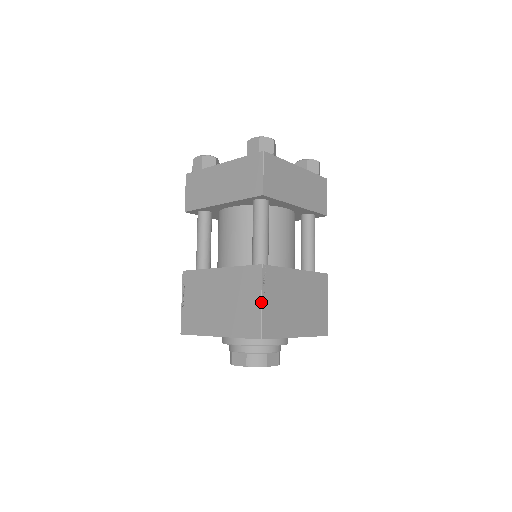
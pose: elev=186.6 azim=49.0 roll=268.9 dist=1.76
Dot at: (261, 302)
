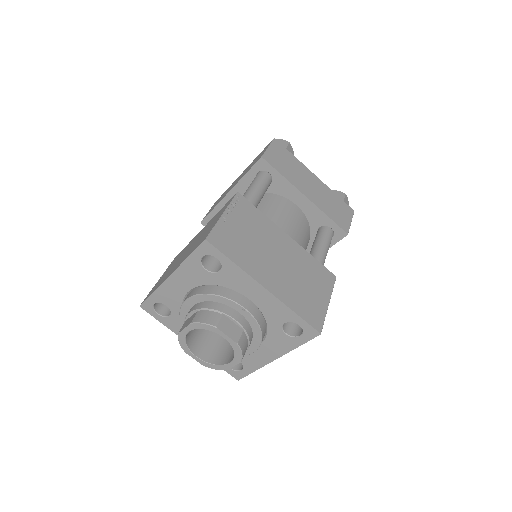
Dot at: (222, 214)
